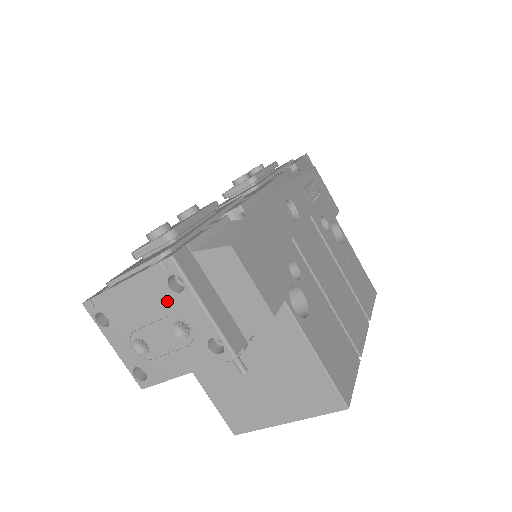
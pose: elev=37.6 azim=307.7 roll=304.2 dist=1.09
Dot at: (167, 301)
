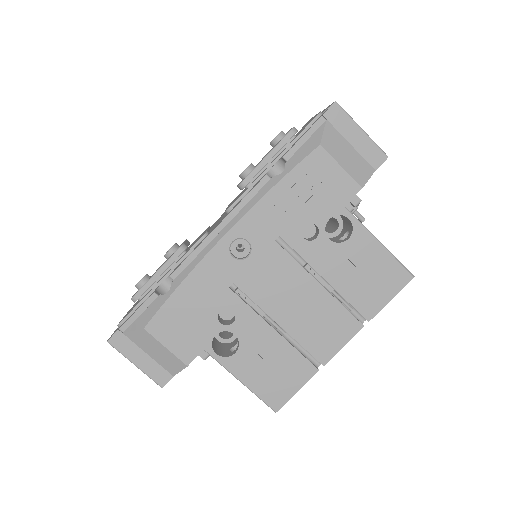
Dot at: occluded
